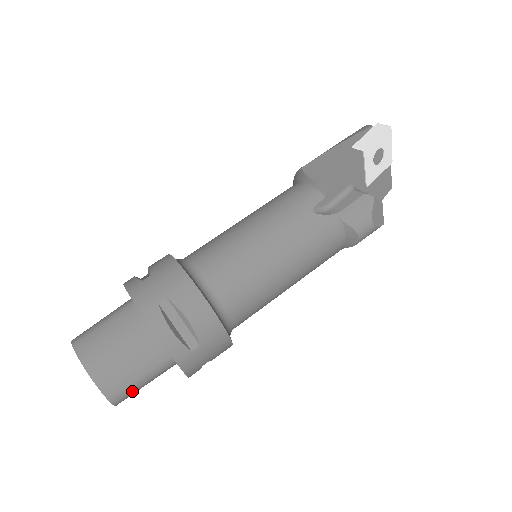
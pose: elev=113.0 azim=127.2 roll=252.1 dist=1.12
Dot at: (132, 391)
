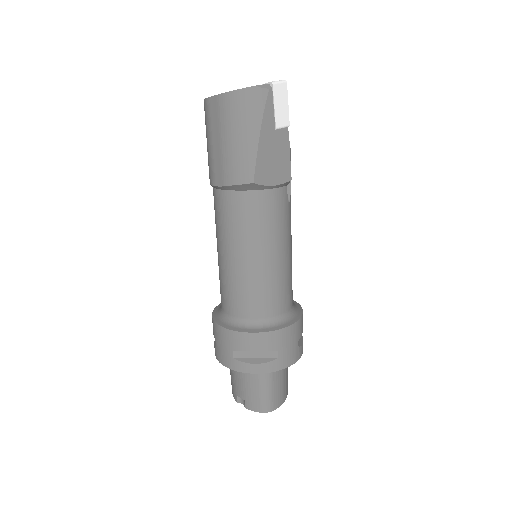
Dot at: occluded
